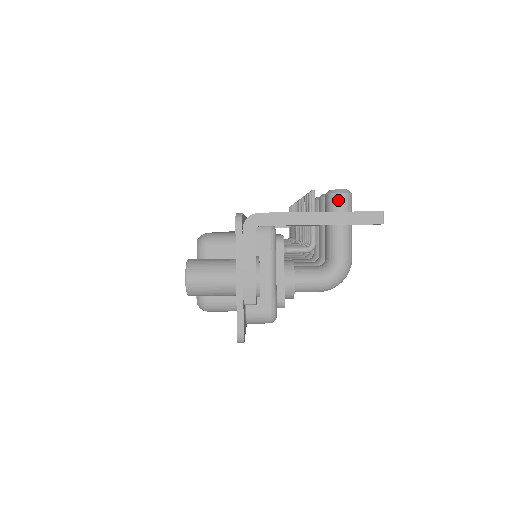
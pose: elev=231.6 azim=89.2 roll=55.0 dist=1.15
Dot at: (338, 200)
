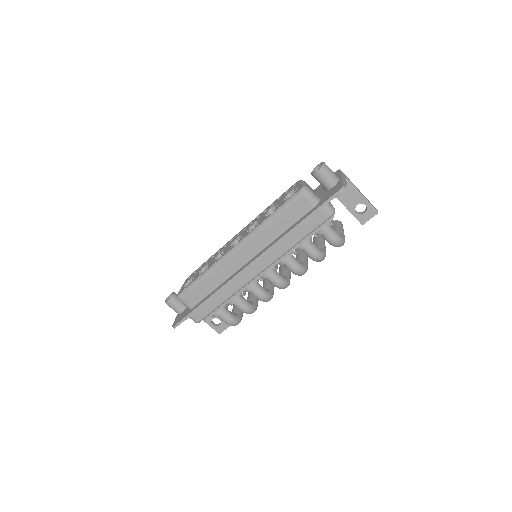
Dot at: (341, 223)
